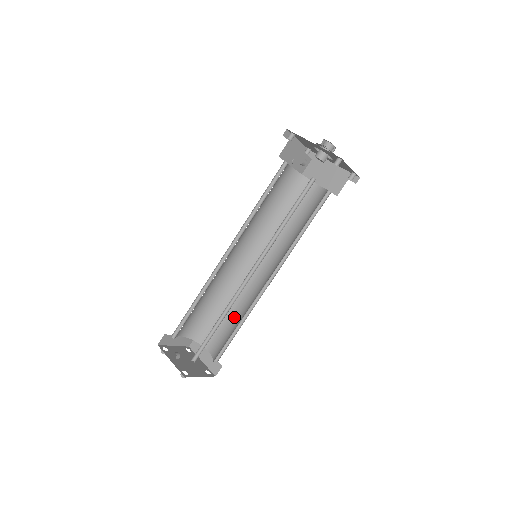
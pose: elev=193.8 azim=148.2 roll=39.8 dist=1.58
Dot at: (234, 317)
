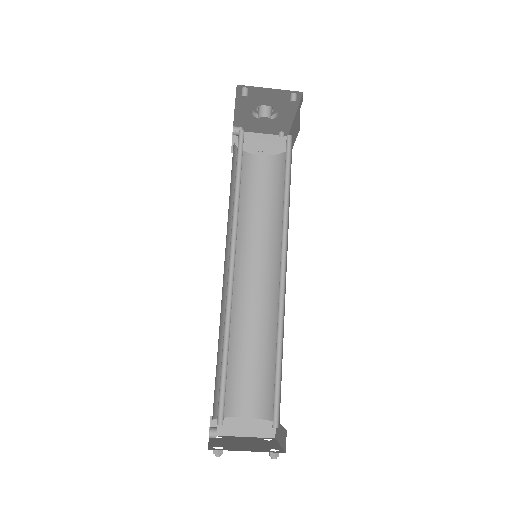
Dot at: (282, 353)
